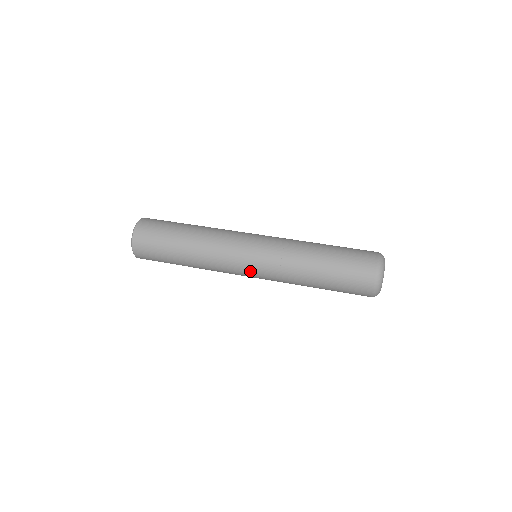
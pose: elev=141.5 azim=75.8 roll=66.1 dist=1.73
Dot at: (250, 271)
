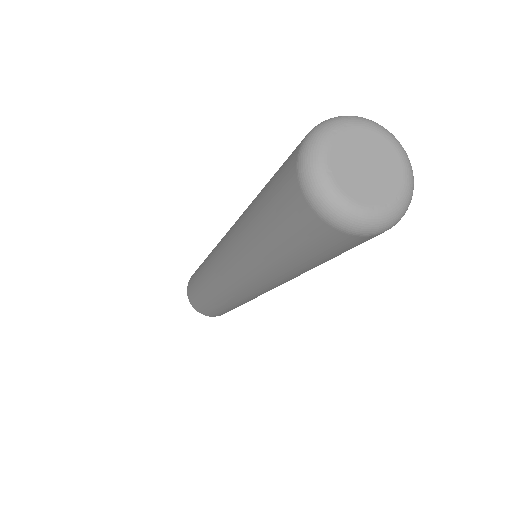
Dot at: (223, 239)
